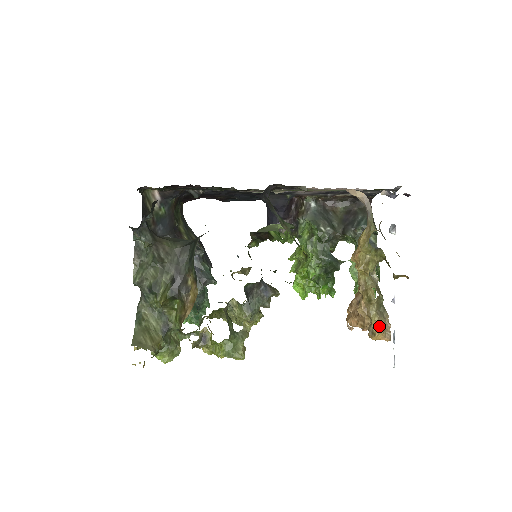
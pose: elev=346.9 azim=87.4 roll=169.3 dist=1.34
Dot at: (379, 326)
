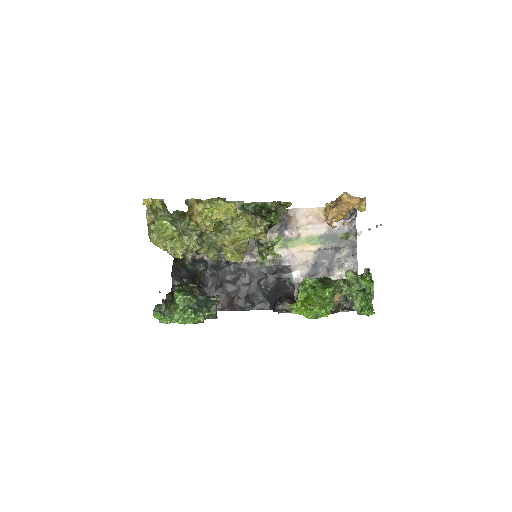
Dot at: occluded
